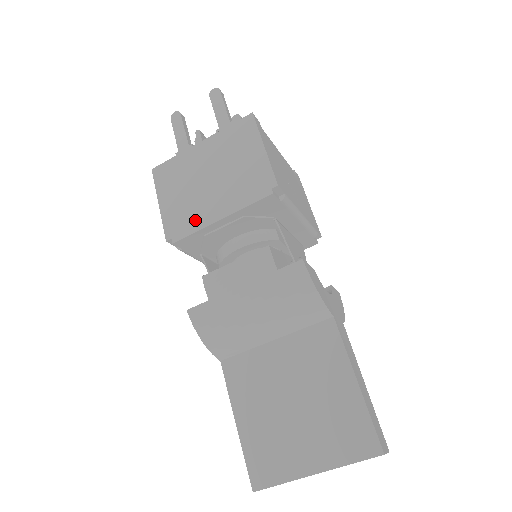
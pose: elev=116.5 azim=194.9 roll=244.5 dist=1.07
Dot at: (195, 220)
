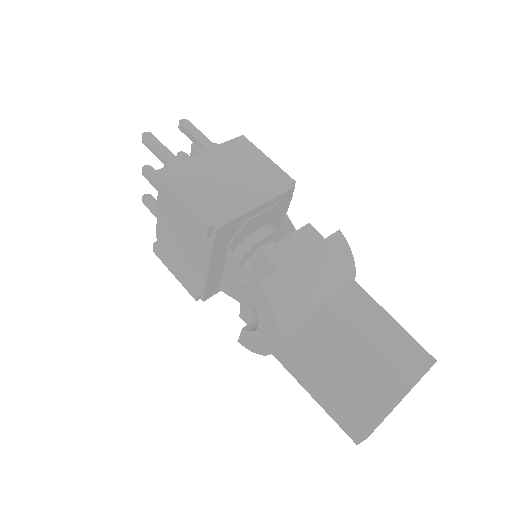
Dot at: (232, 208)
